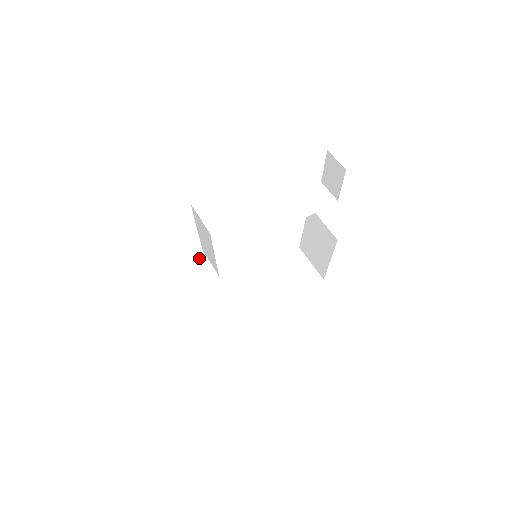
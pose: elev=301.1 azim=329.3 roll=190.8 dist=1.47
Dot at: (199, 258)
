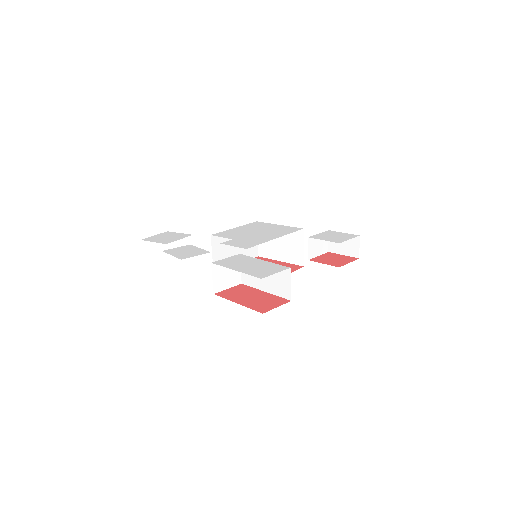
Dot at: occluded
